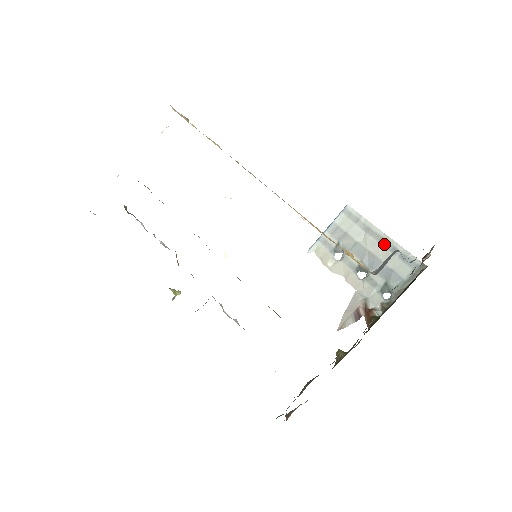
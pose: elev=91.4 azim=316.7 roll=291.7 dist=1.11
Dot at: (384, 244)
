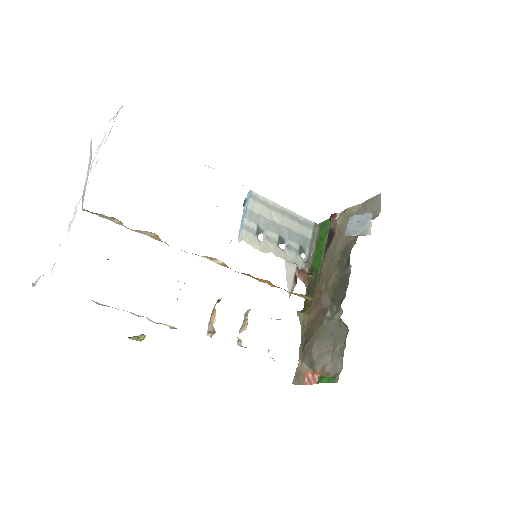
Dot at: (288, 216)
